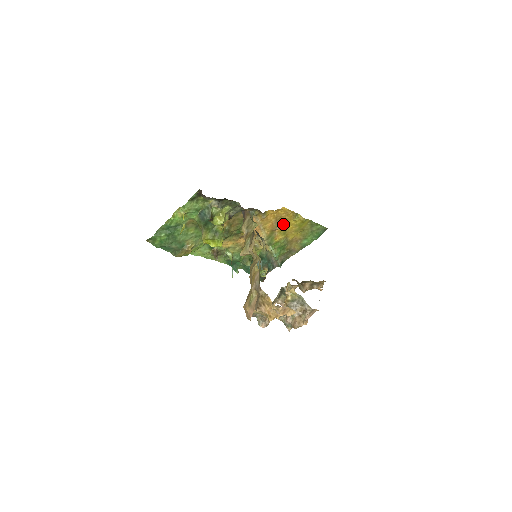
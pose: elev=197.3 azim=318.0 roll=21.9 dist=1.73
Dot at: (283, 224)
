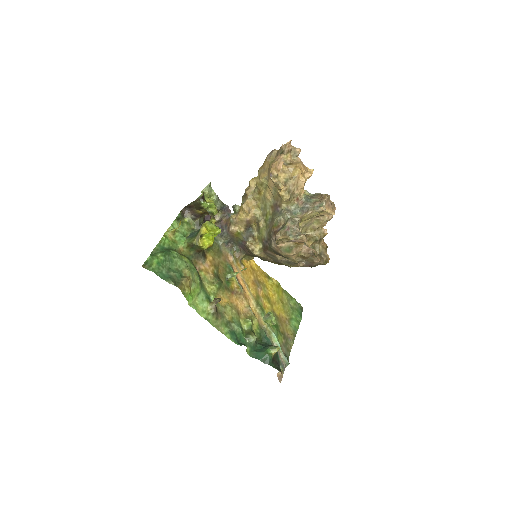
Dot at: (262, 286)
